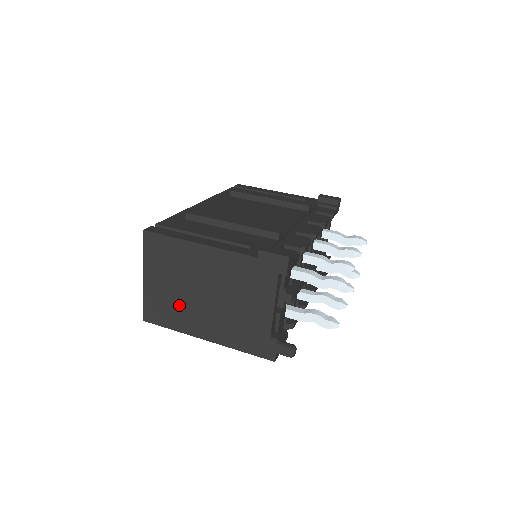
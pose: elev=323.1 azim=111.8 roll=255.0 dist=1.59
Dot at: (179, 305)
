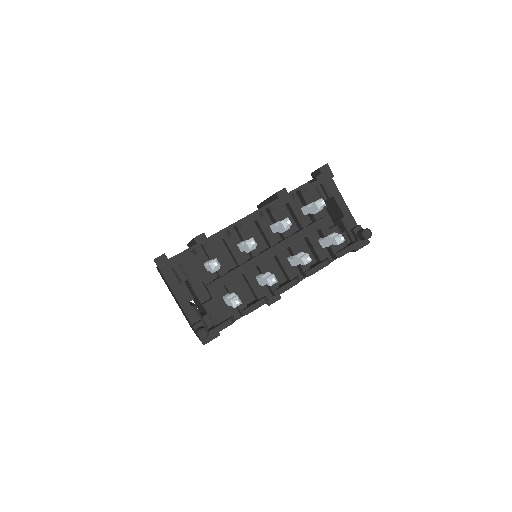
Dot at: occluded
